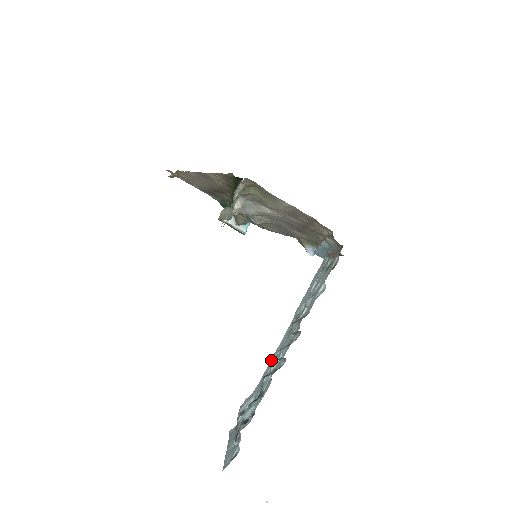
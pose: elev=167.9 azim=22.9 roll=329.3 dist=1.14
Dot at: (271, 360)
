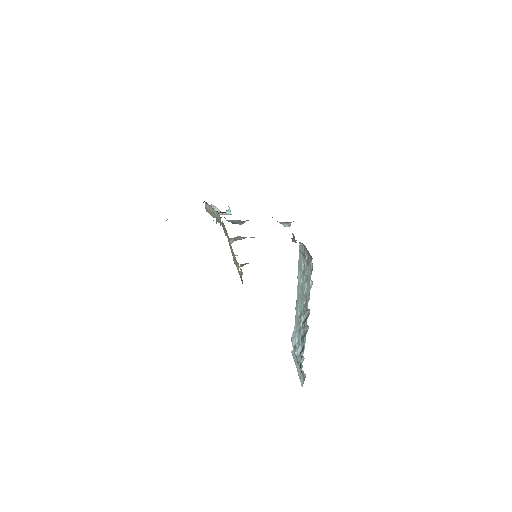
Dot at: (297, 313)
